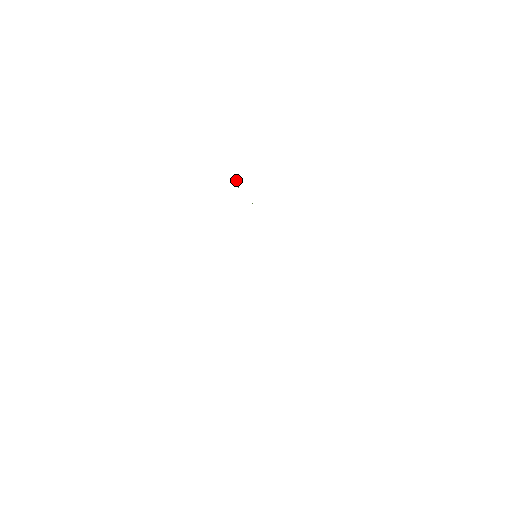
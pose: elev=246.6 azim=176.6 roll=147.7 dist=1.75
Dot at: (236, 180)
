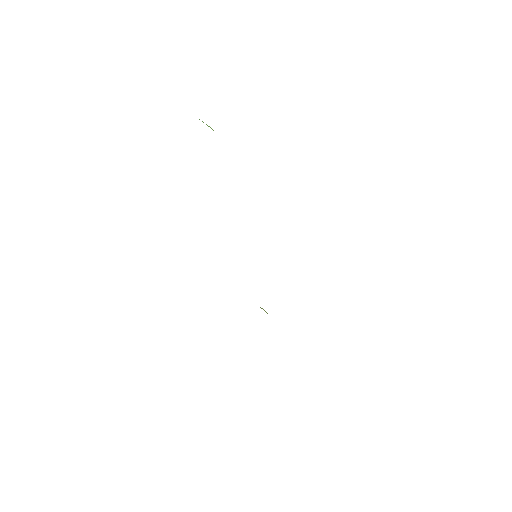
Dot at: occluded
